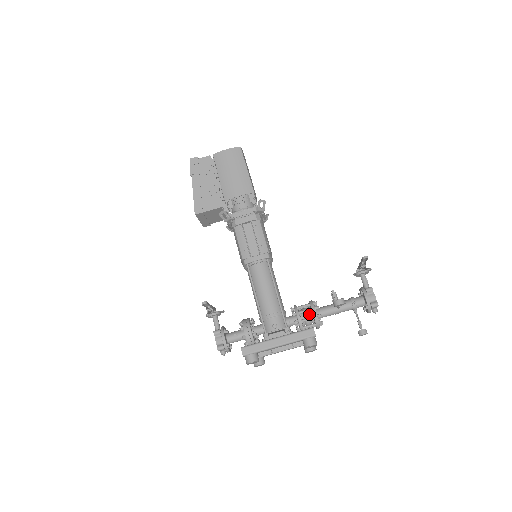
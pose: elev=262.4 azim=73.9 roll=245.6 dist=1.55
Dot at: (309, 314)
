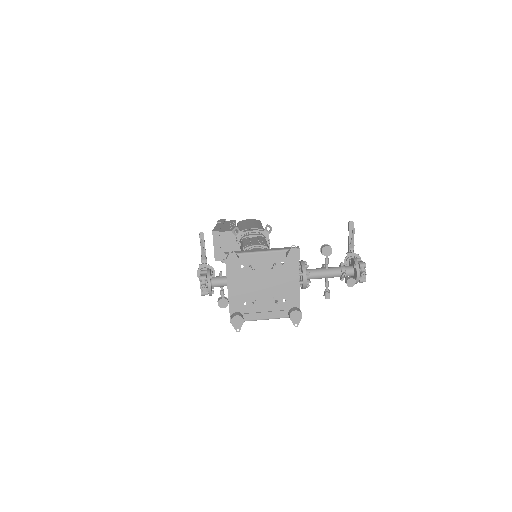
Dot at: occluded
